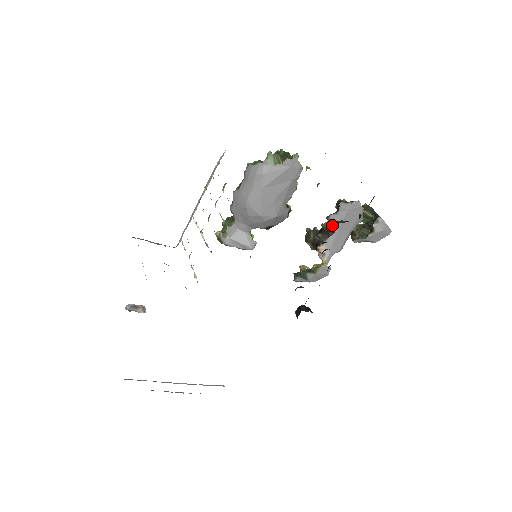
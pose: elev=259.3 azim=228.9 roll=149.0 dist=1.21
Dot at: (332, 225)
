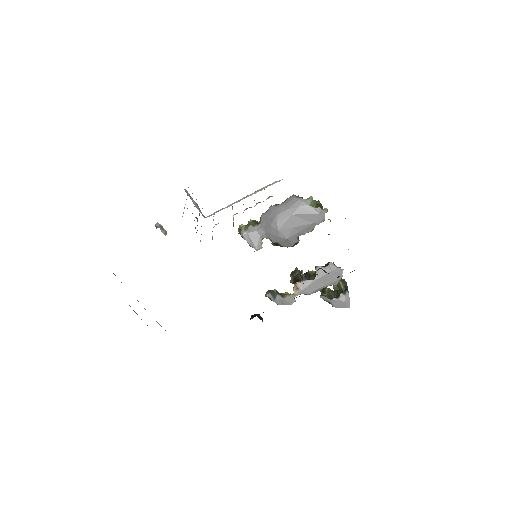
Dot at: (318, 269)
